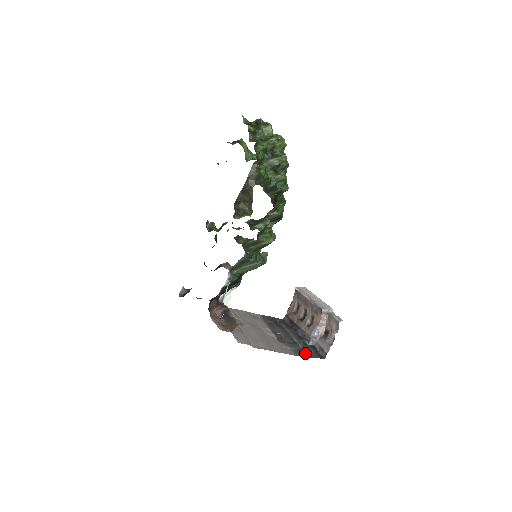
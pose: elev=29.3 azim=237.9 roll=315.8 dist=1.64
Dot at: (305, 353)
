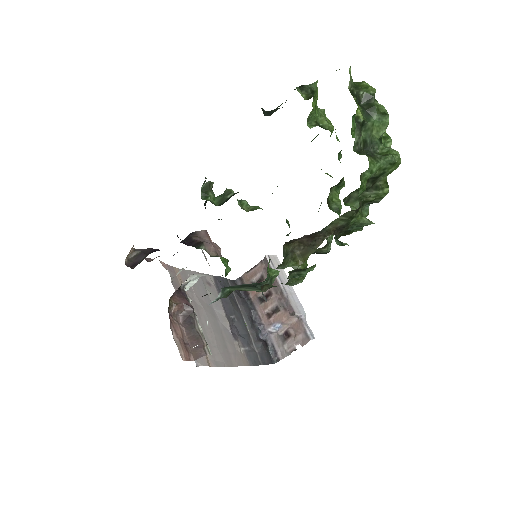
Dot at: (257, 356)
